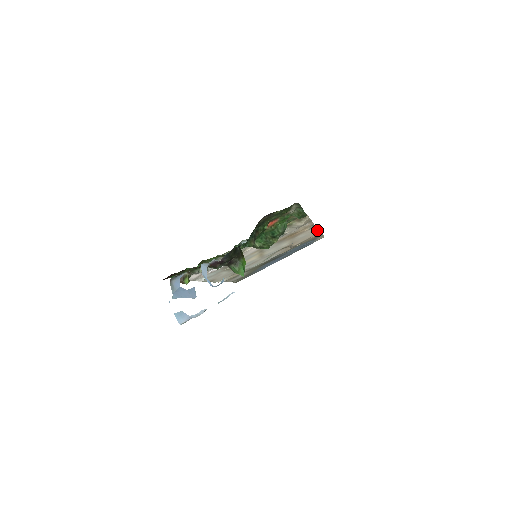
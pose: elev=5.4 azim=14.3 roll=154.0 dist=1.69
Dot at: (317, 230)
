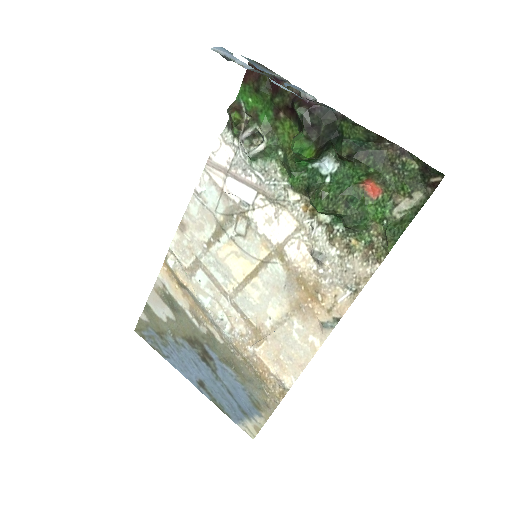
Dot at: (306, 363)
